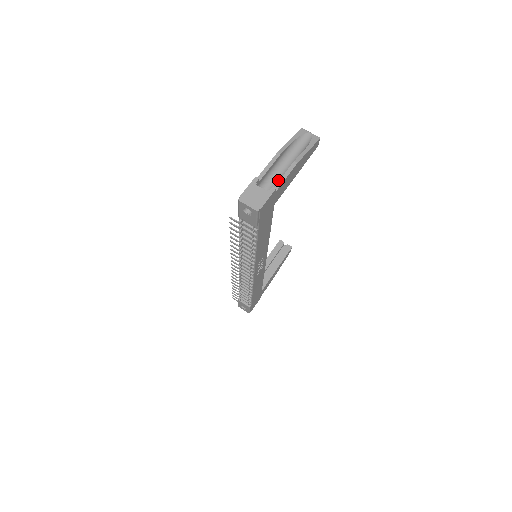
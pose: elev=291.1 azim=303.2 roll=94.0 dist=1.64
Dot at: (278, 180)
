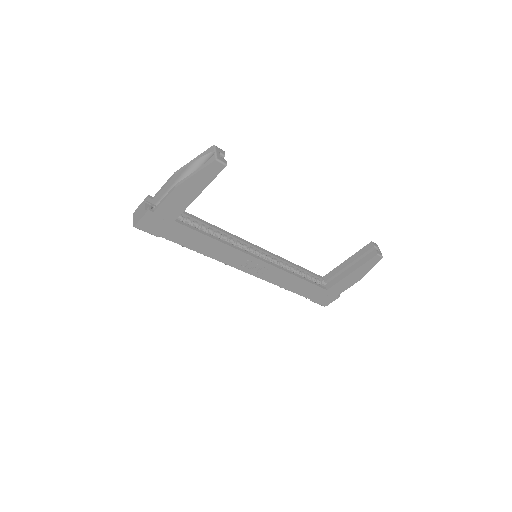
Dot at: occluded
